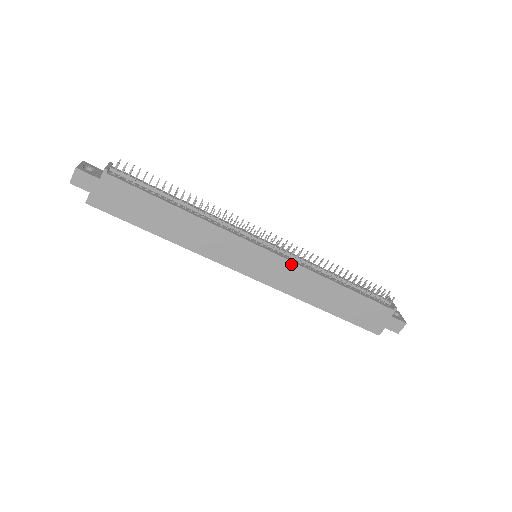
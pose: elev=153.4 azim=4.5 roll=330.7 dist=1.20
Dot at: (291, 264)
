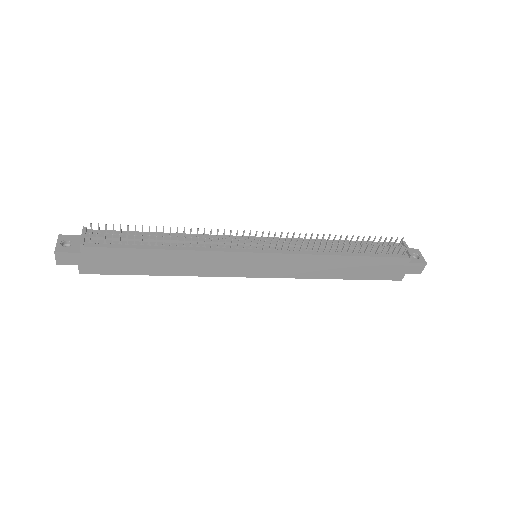
Dot at: (292, 256)
